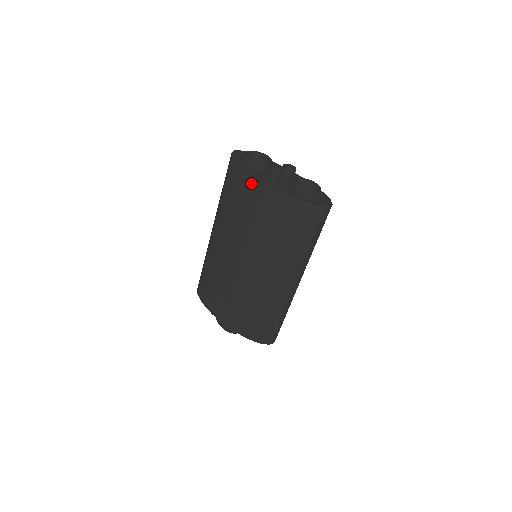
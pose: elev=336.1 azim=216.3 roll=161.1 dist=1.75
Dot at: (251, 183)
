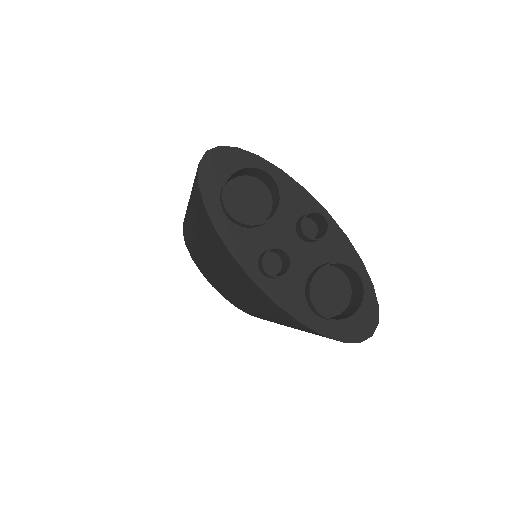
Dot at: (230, 259)
